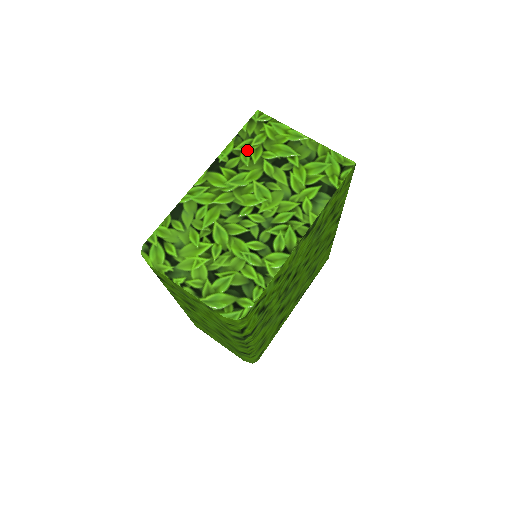
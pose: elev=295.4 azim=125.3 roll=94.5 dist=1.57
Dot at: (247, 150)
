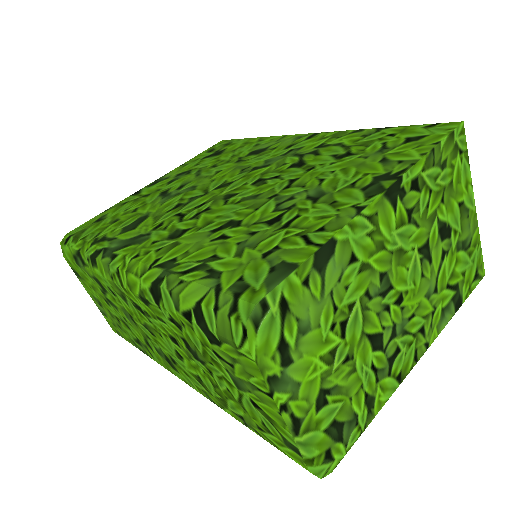
Dot at: (431, 187)
